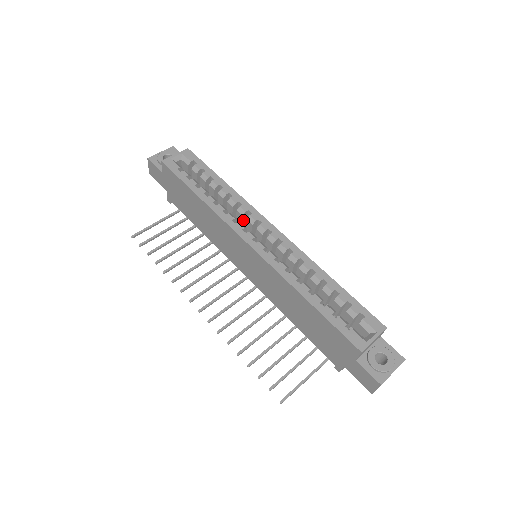
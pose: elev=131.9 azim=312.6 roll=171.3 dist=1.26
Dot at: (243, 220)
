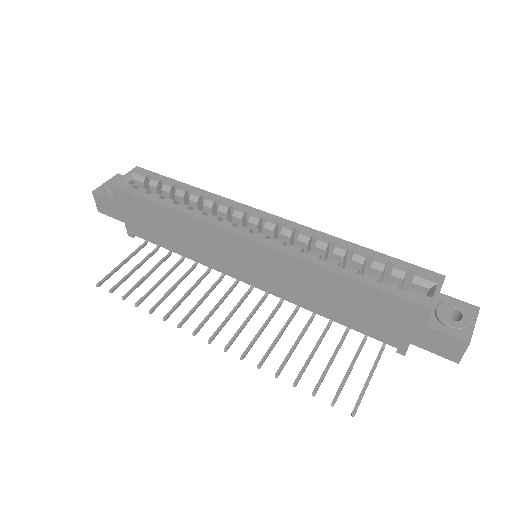
Dot at: (228, 220)
